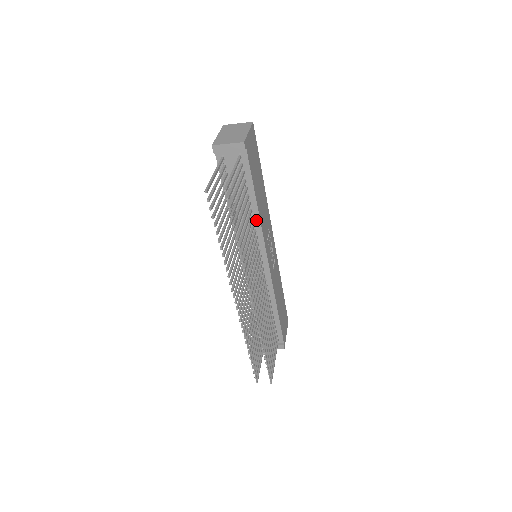
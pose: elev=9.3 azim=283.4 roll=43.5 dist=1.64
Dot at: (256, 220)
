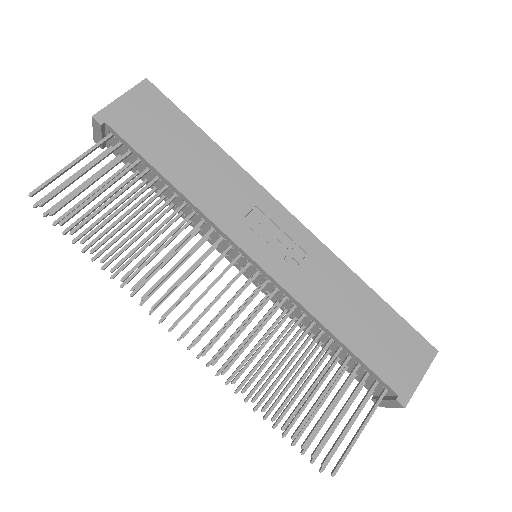
Dot at: (192, 206)
